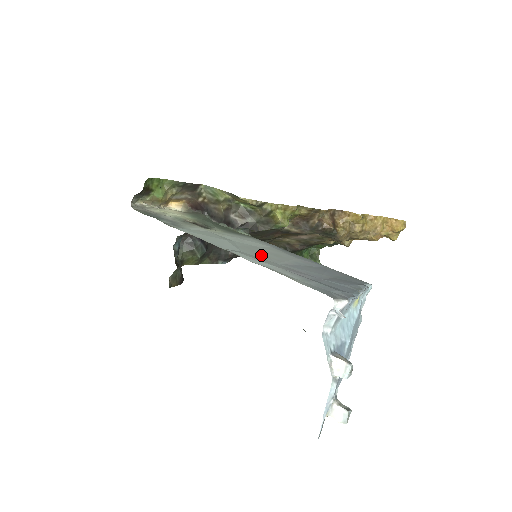
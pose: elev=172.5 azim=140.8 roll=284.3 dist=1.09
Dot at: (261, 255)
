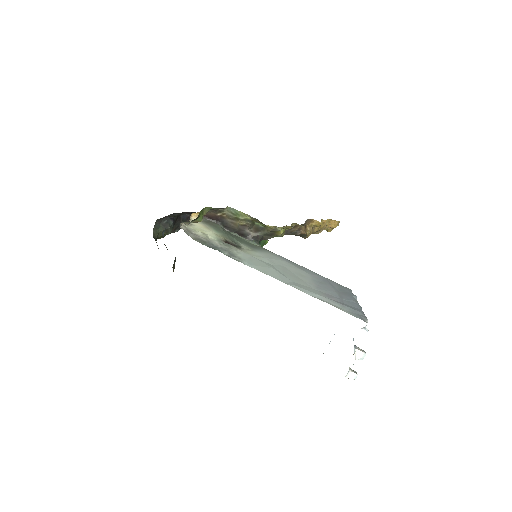
Dot at: (300, 281)
